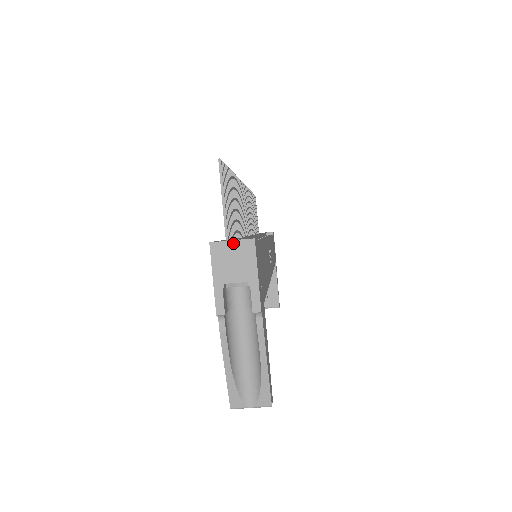
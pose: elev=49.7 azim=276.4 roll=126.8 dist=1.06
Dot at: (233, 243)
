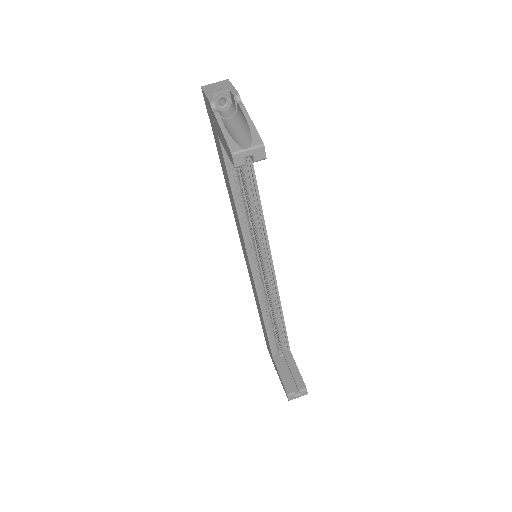
Dot at: (215, 83)
